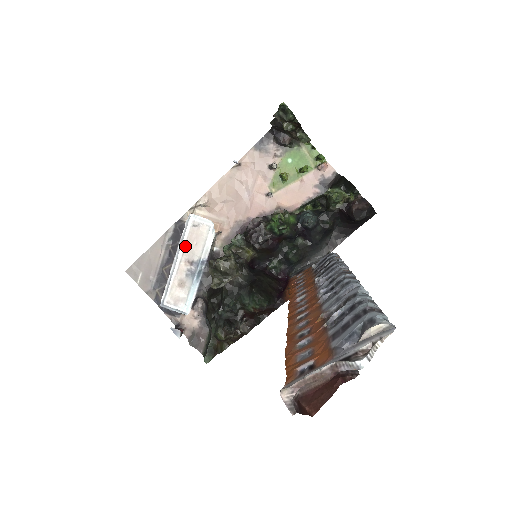
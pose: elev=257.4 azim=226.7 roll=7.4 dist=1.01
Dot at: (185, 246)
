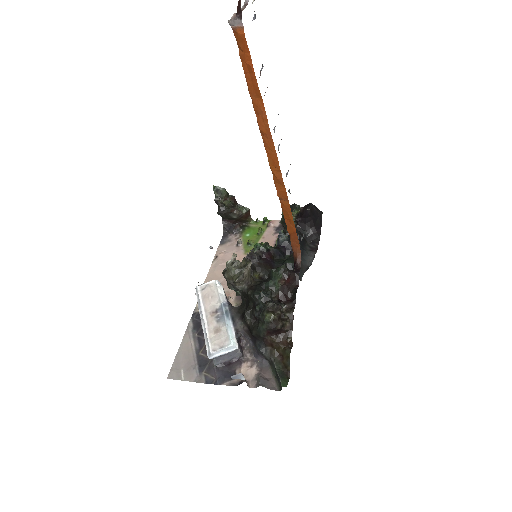
Dot at: (204, 305)
